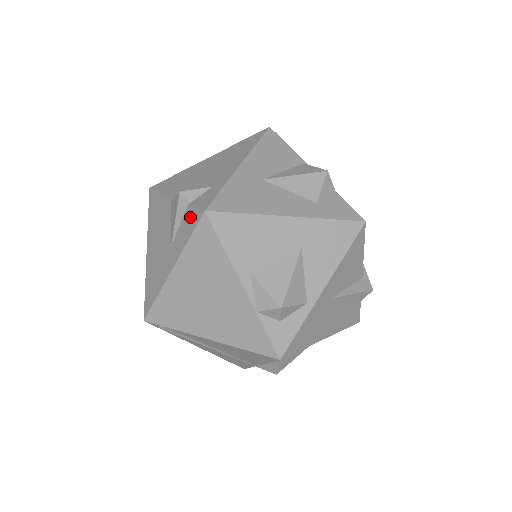
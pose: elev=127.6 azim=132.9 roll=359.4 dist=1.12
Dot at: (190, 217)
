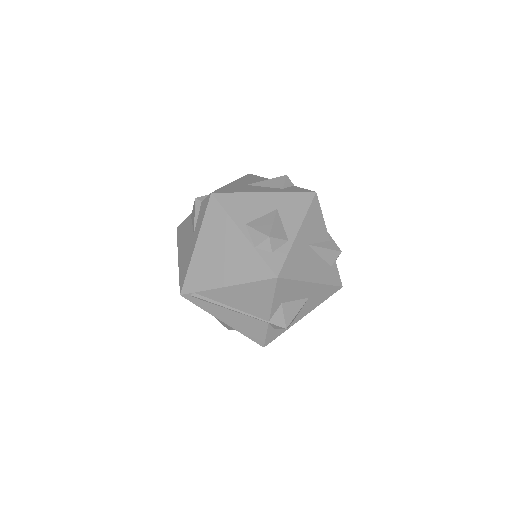
Dot at: (203, 206)
